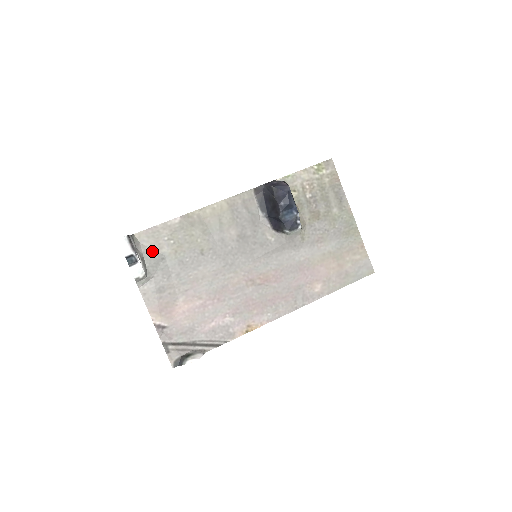
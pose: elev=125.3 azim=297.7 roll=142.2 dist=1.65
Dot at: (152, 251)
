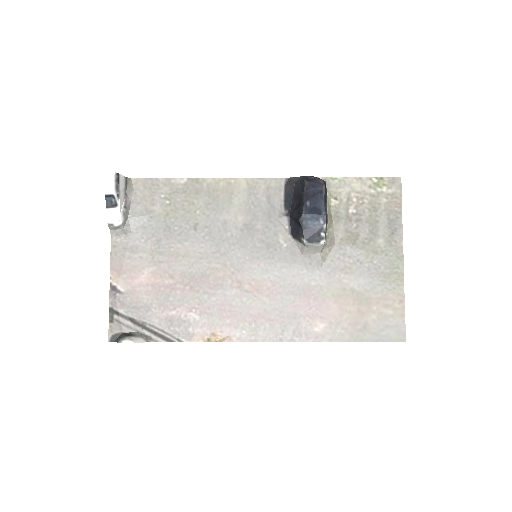
Dot at: (142, 204)
